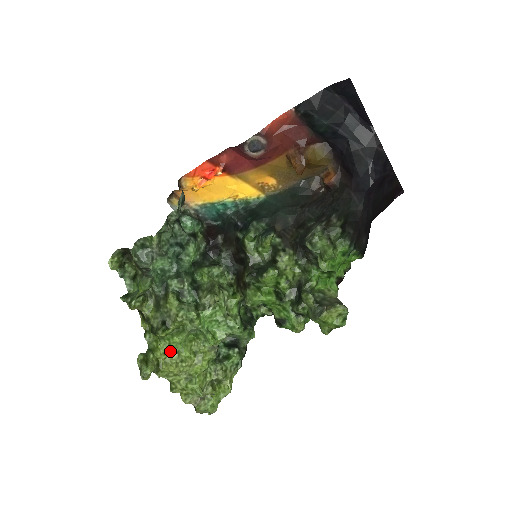
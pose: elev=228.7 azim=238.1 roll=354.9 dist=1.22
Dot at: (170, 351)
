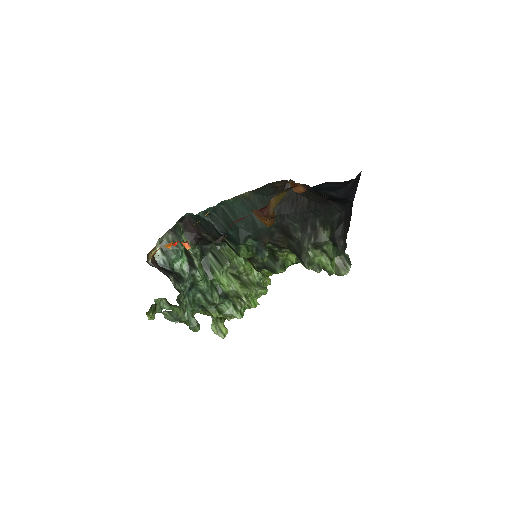
Dot at: occluded
